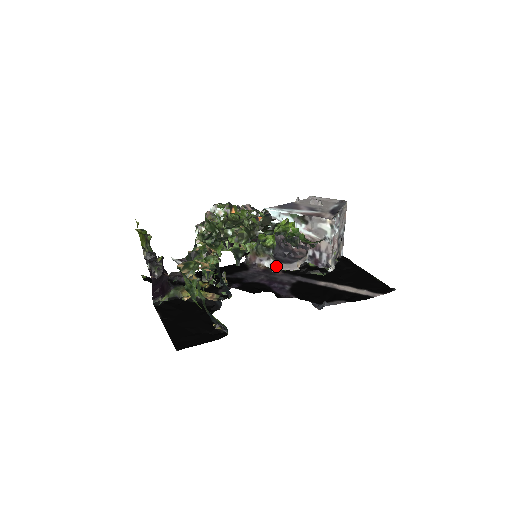
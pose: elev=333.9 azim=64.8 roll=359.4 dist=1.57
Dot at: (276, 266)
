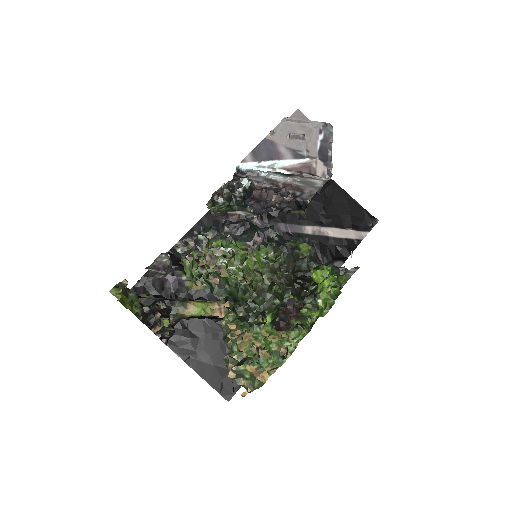
Dot at: (254, 217)
